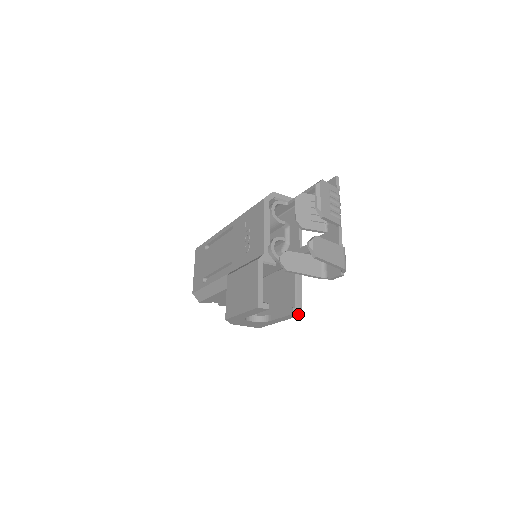
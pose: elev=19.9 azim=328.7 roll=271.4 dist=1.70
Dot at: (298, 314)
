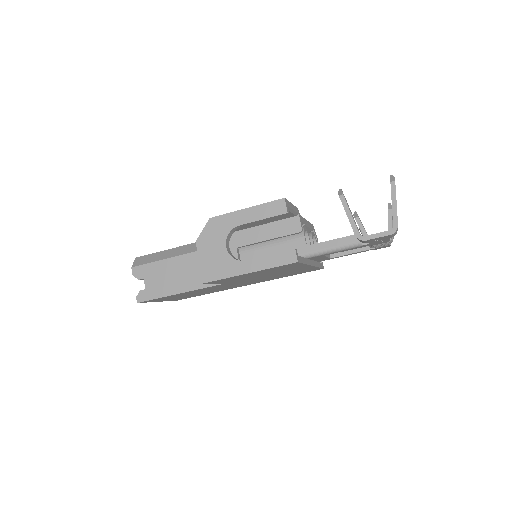
Dot at: (297, 256)
